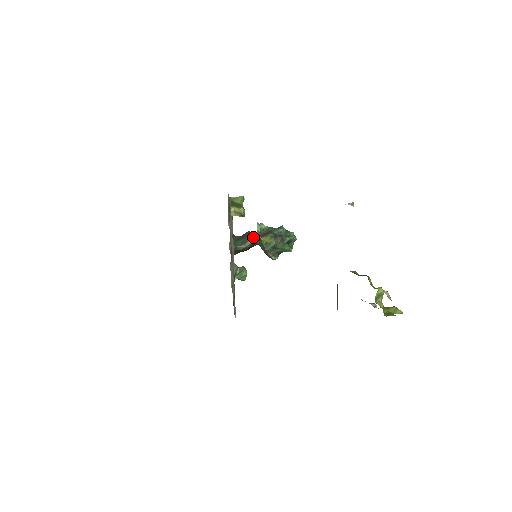
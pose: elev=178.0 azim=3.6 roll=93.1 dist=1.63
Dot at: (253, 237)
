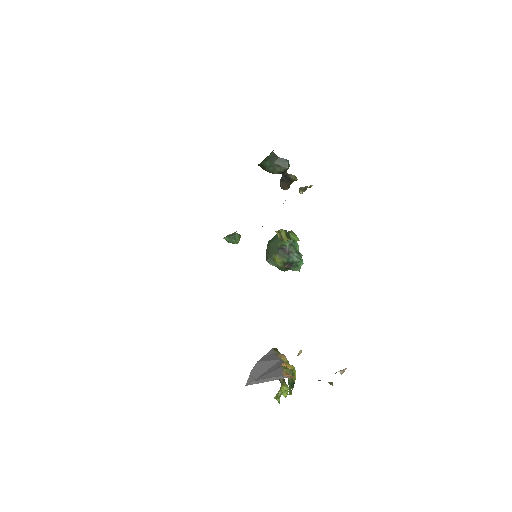
Dot at: (285, 170)
